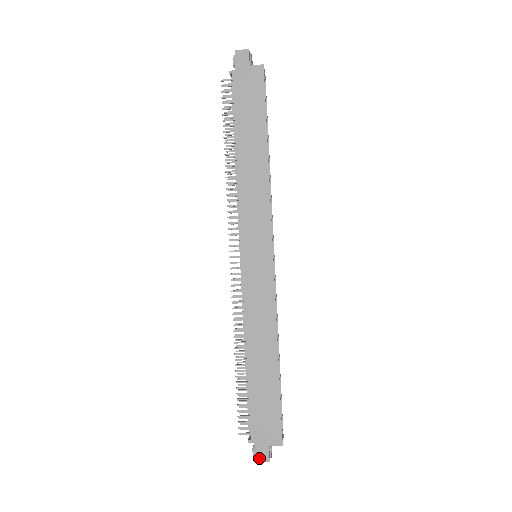
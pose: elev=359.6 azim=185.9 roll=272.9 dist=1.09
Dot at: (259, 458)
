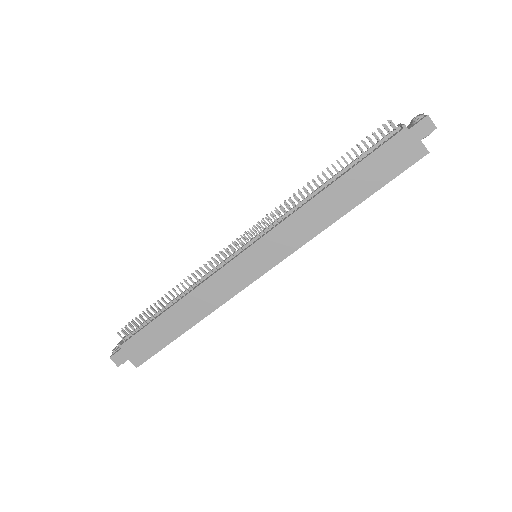
Dot at: (114, 358)
